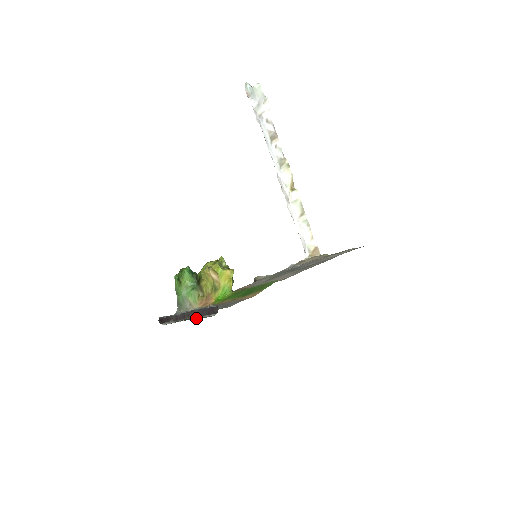
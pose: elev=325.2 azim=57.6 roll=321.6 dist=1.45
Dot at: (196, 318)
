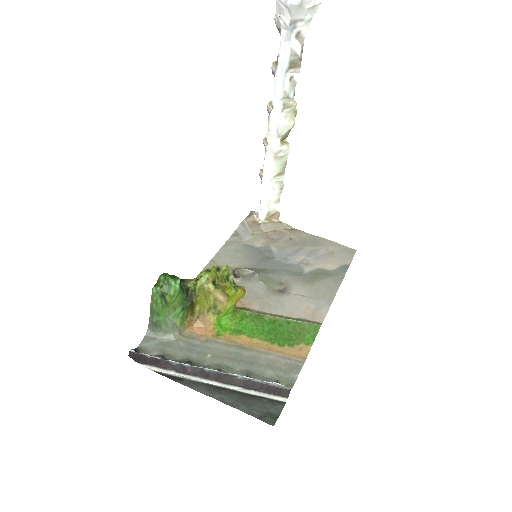
Dot at: (265, 409)
